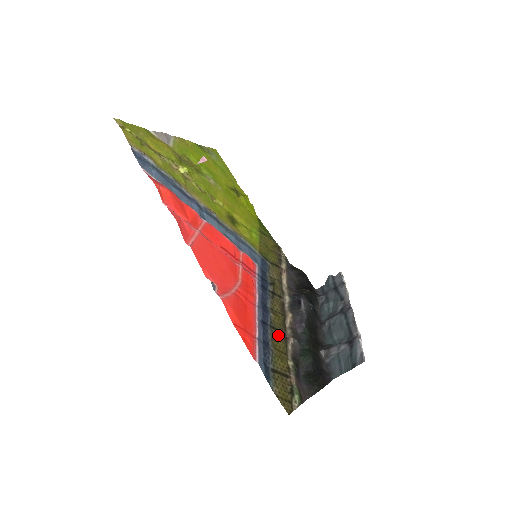
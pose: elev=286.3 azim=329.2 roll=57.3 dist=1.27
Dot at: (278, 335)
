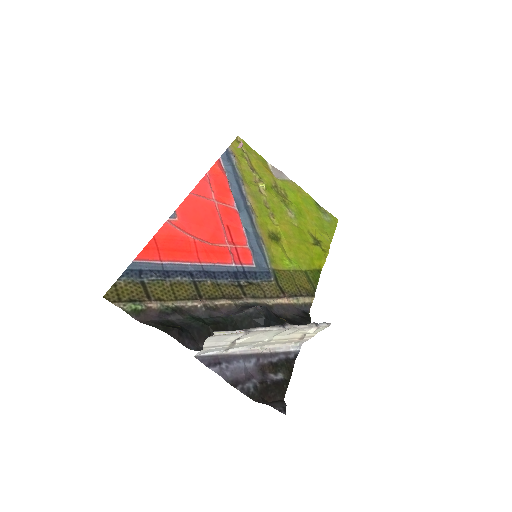
Dot at: (192, 290)
